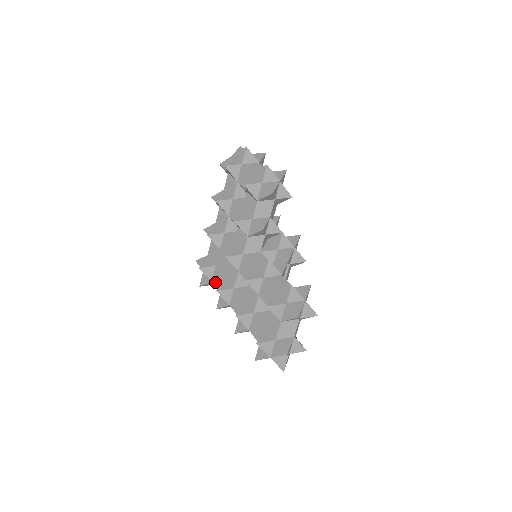
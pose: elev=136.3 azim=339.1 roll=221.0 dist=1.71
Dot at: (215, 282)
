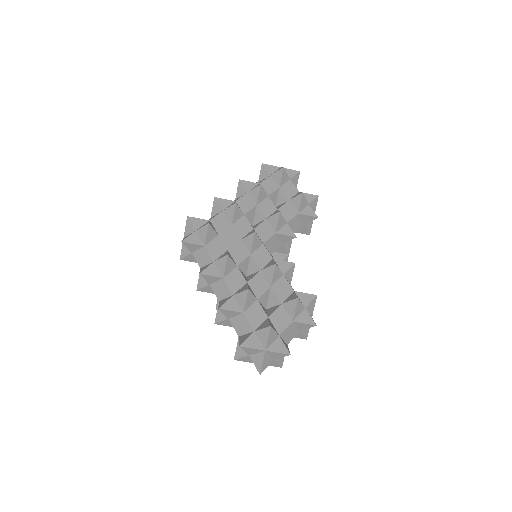
Dot at: (211, 248)
